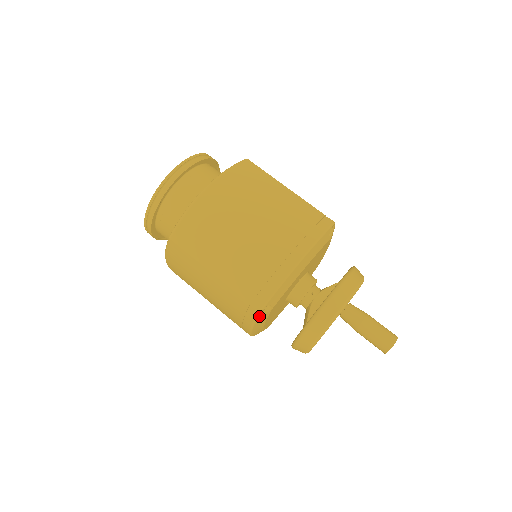
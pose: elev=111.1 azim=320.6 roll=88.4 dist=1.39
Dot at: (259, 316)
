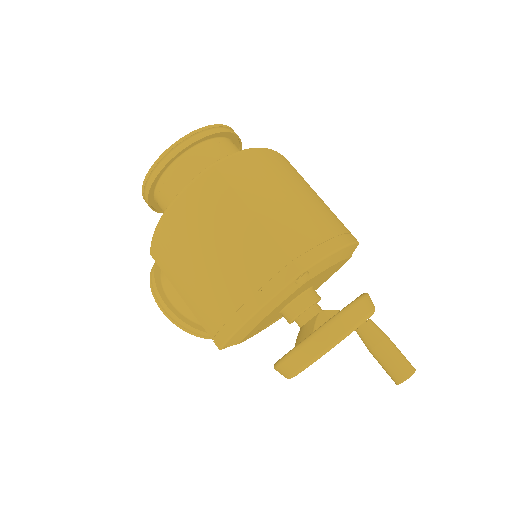
Dot at: (292, 282)
